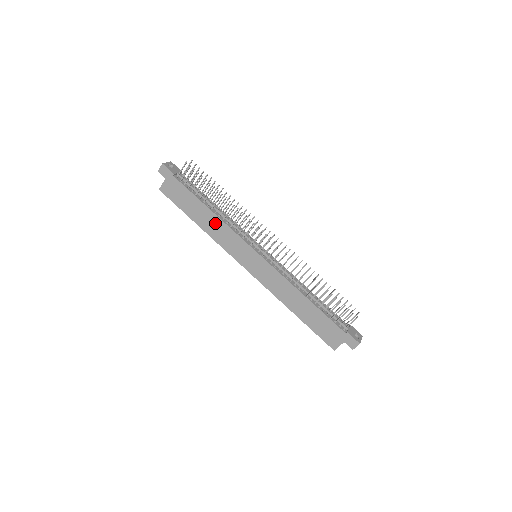
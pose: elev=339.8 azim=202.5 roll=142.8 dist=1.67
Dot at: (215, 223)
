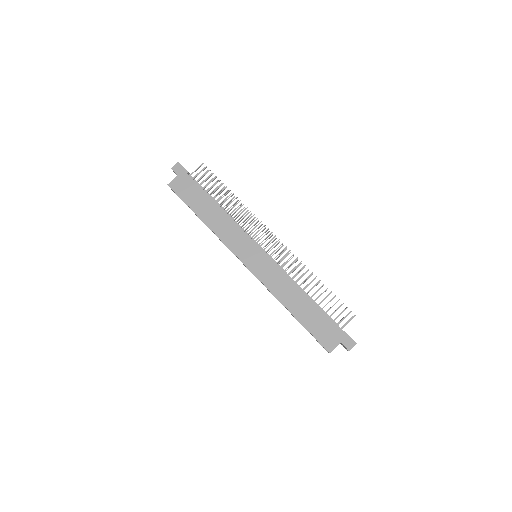
Dot at: (221, 219)
